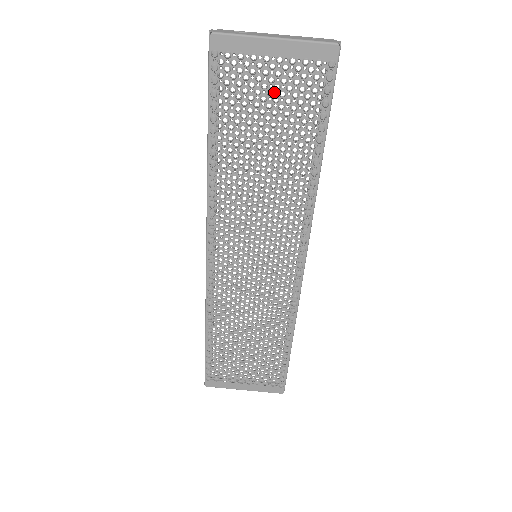
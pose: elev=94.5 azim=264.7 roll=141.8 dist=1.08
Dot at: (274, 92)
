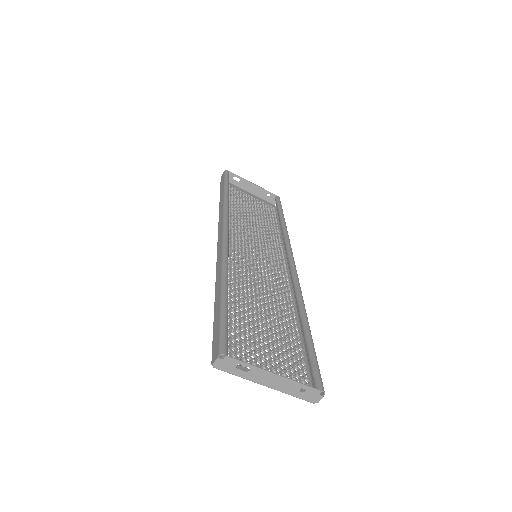
Dot at: (265, 354)
